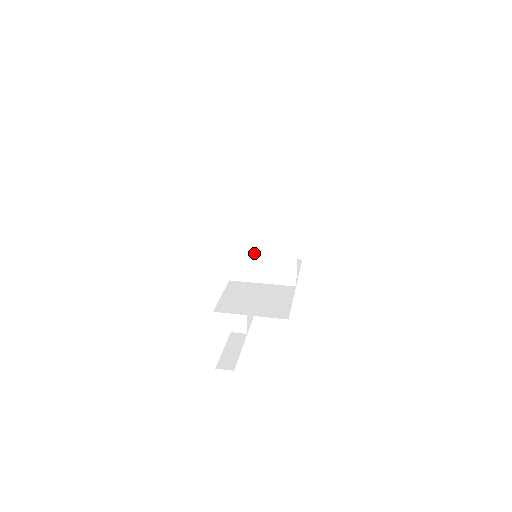
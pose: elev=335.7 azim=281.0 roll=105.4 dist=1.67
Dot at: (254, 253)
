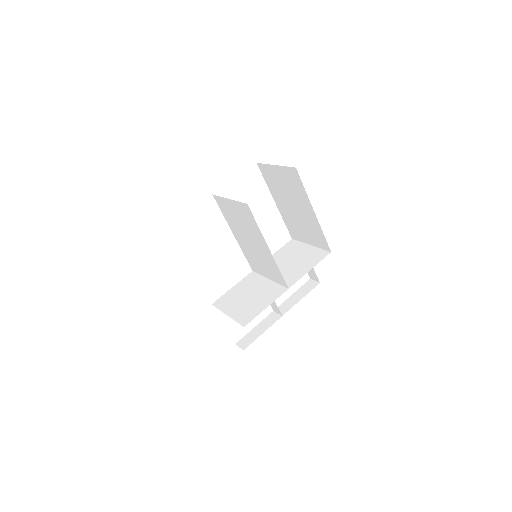
Dot at: (253, 254)
